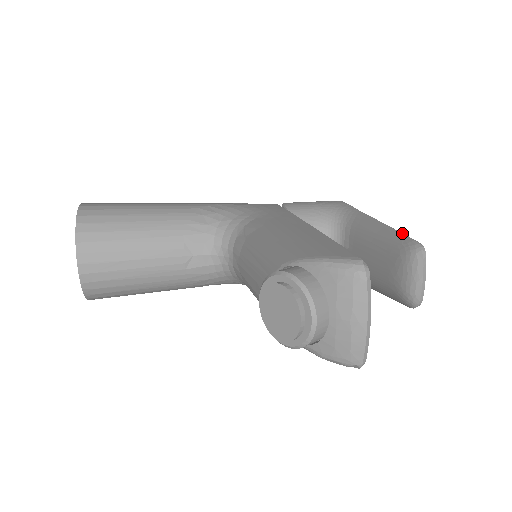
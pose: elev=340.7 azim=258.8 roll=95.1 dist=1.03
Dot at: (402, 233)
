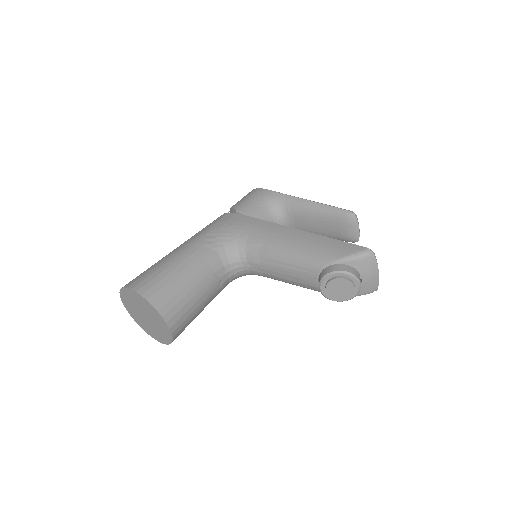
Dot at: (336, 207)
